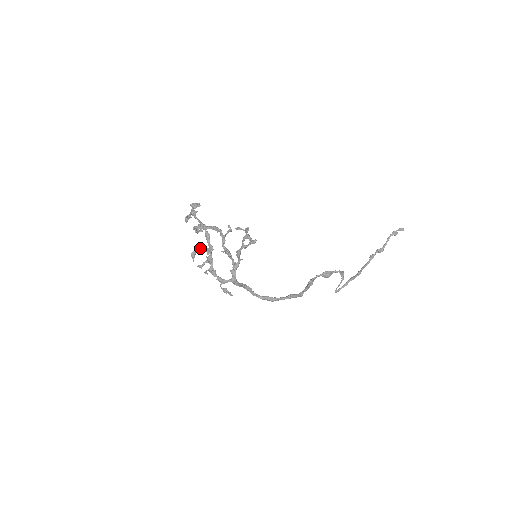
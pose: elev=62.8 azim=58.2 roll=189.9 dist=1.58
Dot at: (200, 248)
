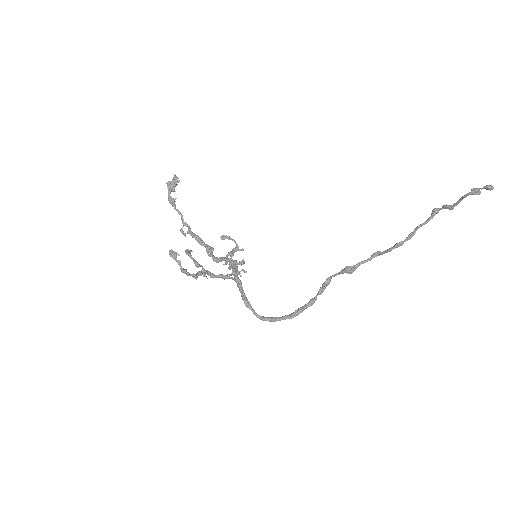
Dot at: (189, 256)
